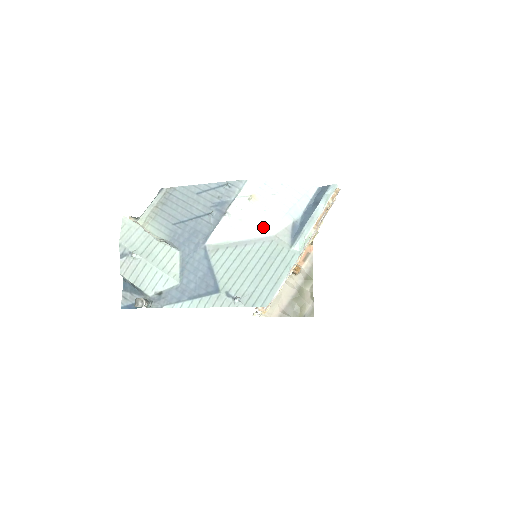
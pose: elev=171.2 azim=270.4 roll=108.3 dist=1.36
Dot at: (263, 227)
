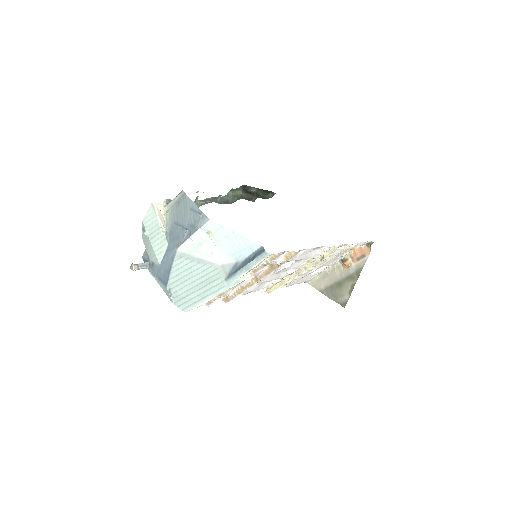
Dot at: (215, 256)
